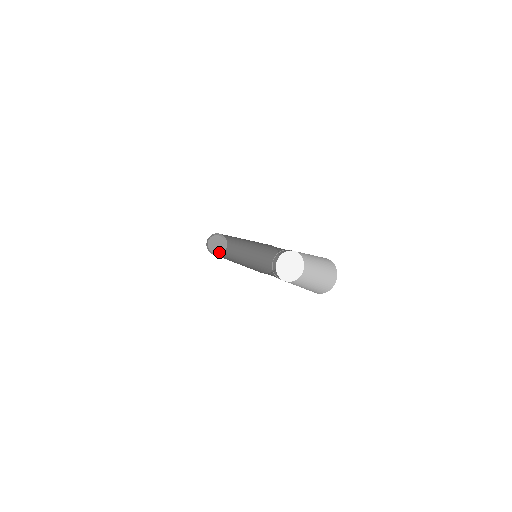
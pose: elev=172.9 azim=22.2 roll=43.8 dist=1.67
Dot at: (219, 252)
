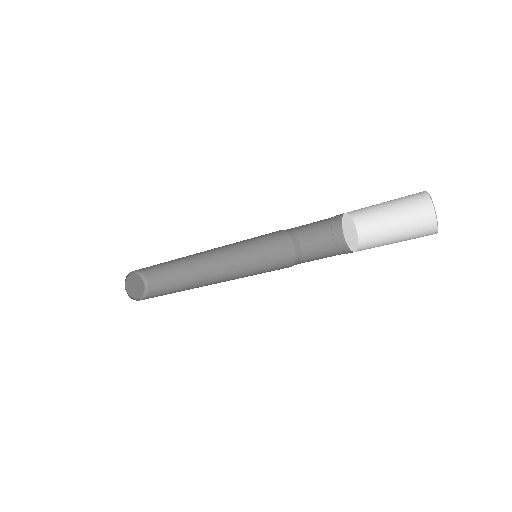
Dot at: (131, 296)
